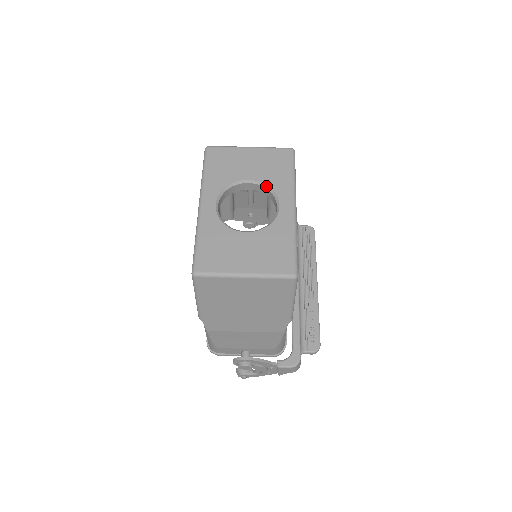
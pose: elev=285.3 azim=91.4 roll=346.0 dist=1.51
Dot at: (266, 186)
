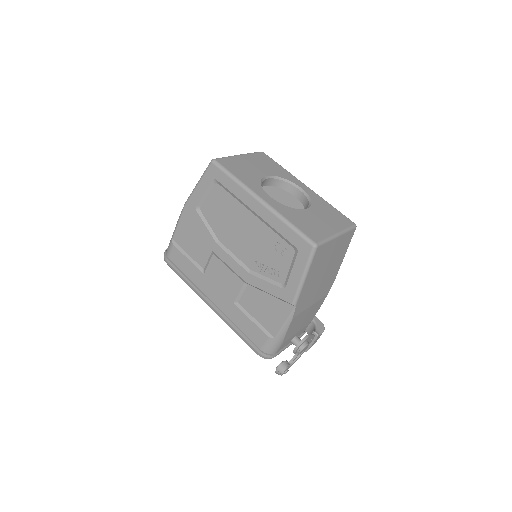
Dot at: (279, 178)
